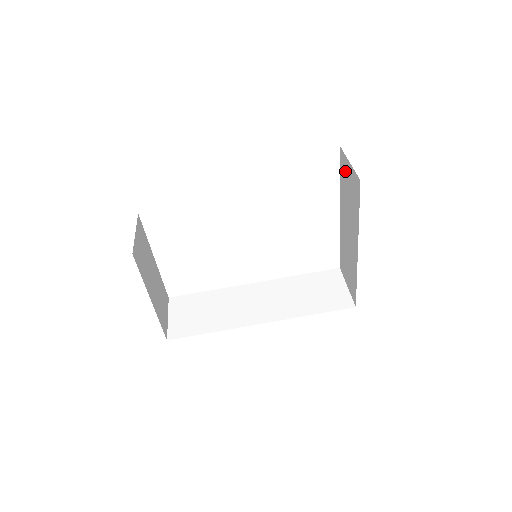
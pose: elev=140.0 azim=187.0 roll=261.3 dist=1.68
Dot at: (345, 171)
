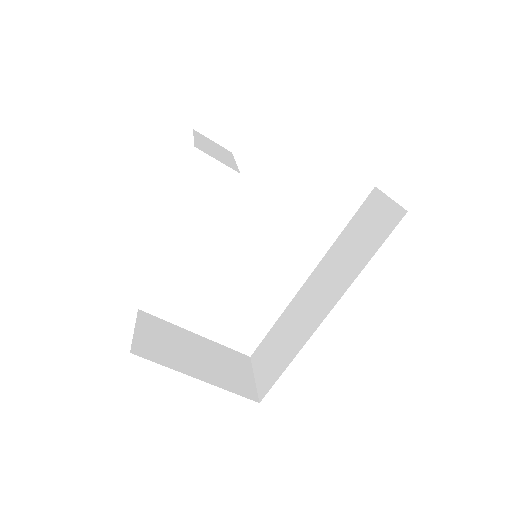
Dot at: occluded
